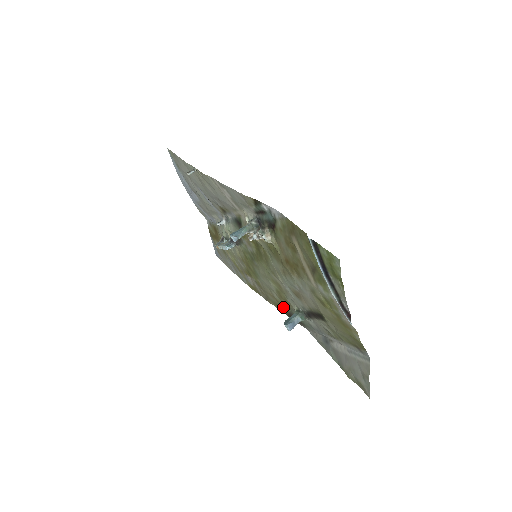
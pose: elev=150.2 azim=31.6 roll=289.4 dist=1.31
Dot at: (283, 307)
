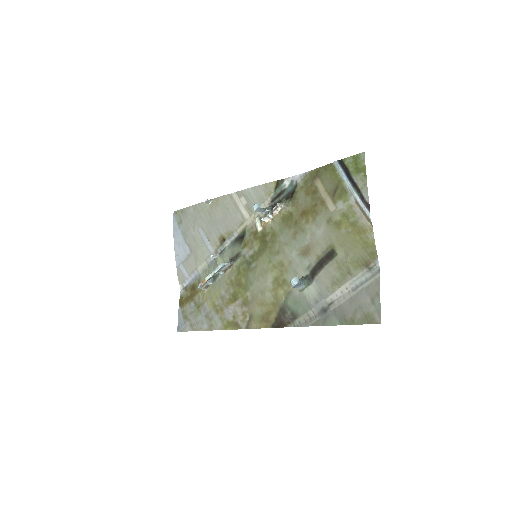
Dot at: (273, 310)
